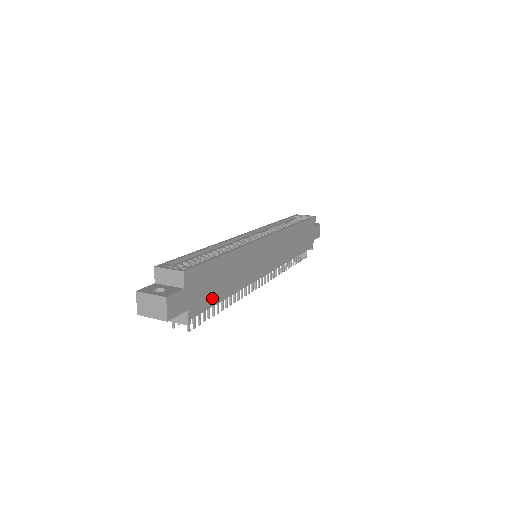
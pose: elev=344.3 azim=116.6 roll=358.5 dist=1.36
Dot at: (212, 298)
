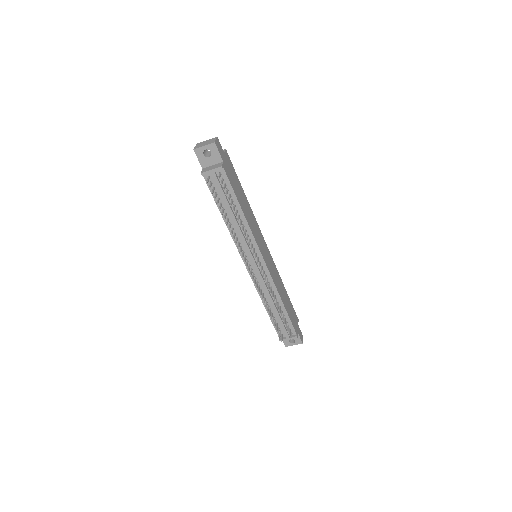
Dot at: (234, 188)
